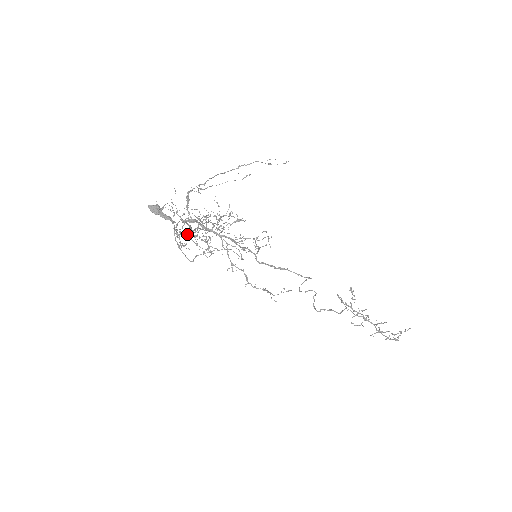
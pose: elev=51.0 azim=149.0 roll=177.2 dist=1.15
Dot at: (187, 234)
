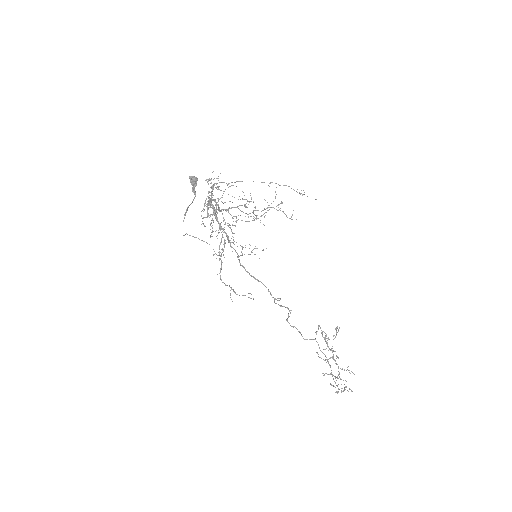
Dot at: (218, 209)
